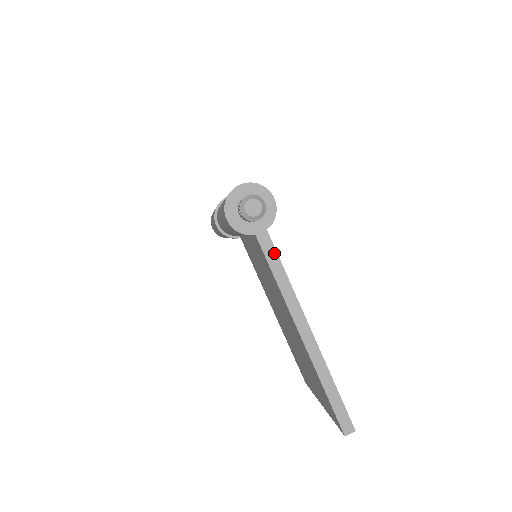
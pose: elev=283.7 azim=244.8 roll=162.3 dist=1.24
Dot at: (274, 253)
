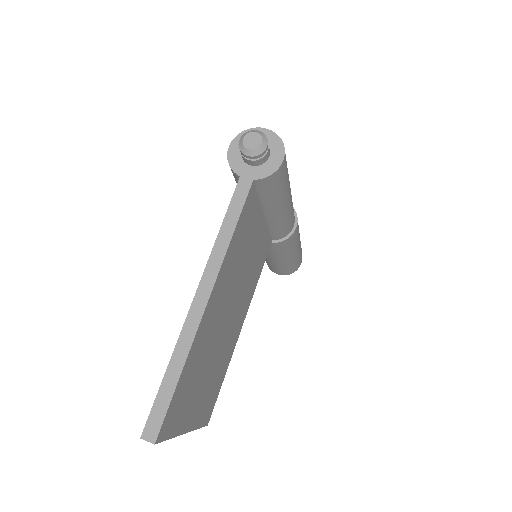
Dot at: (241, 204)
